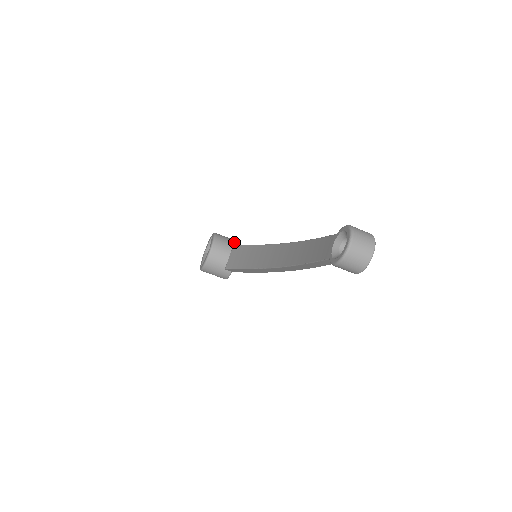
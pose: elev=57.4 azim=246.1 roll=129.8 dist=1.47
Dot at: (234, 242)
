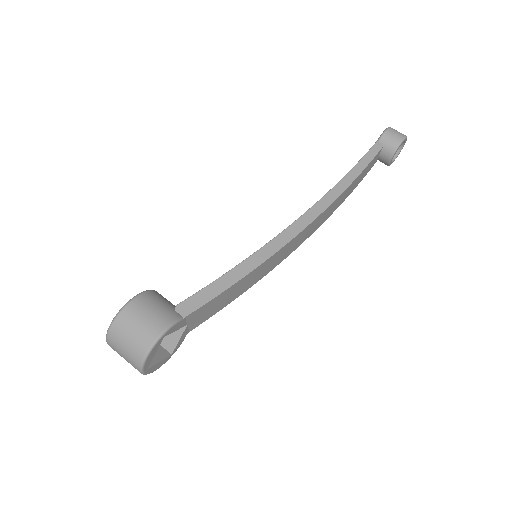
Dot at: occluded
